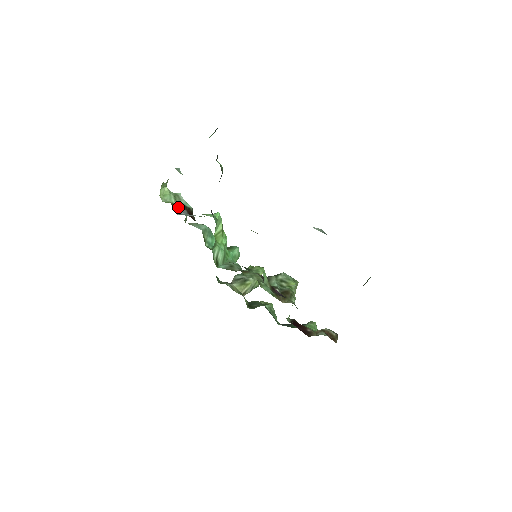
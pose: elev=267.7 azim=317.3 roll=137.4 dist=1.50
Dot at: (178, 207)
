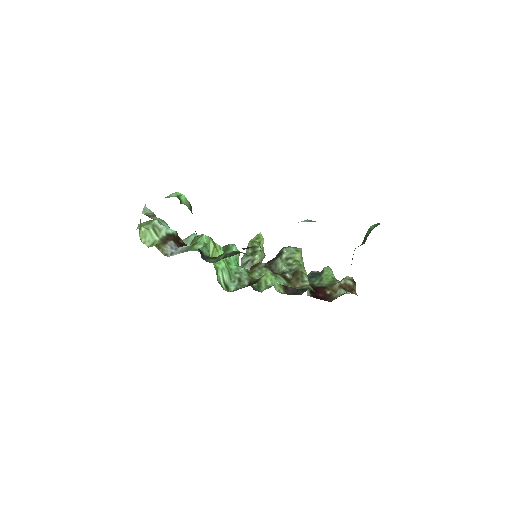
Dot at: (164, 244)
